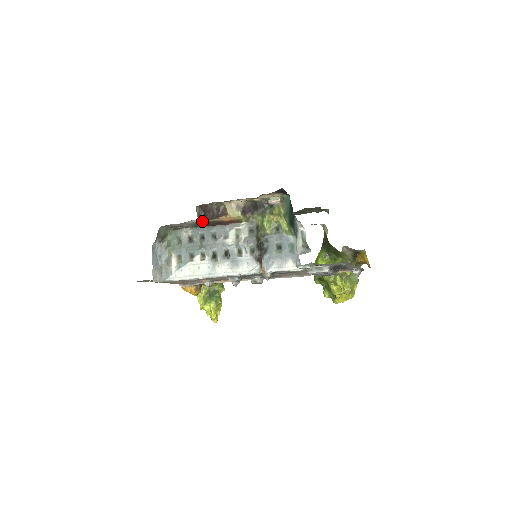
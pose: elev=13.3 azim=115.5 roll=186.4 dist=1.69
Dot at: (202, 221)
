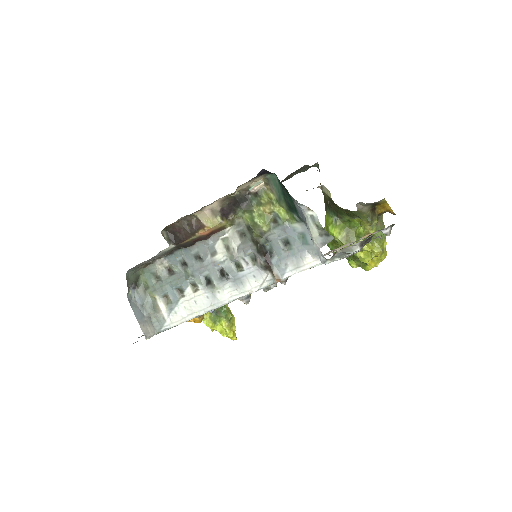
Dot at: (175, 246)
